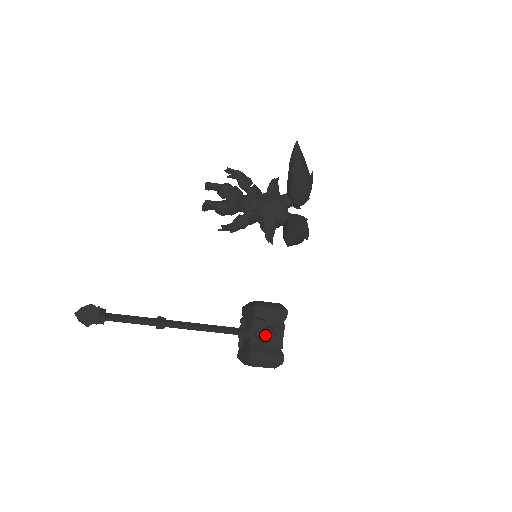
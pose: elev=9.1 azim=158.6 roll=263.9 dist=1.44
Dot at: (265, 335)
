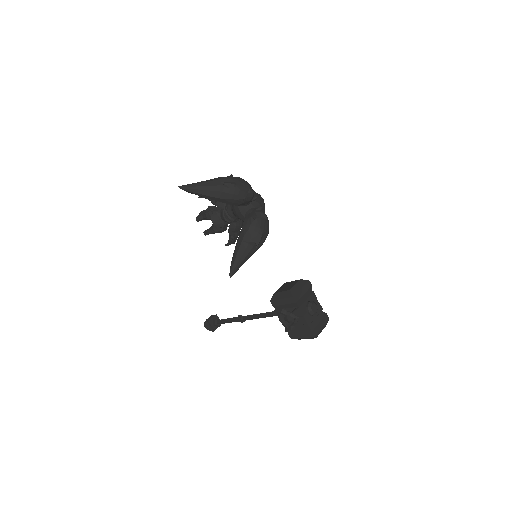
Dot at: (288, 321)
